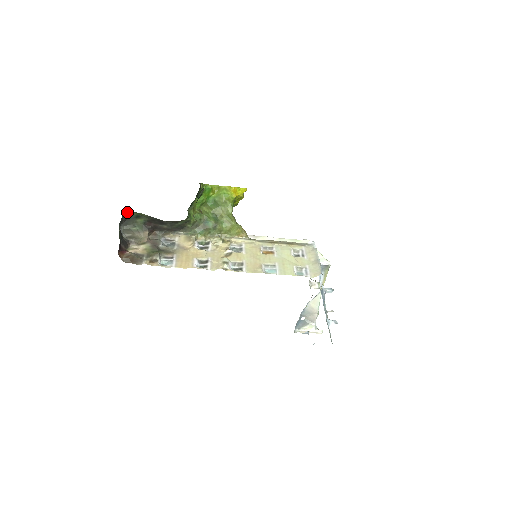
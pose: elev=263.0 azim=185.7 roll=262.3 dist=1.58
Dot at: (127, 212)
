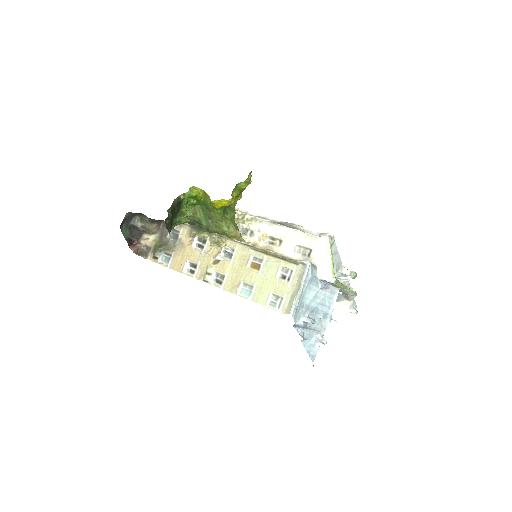
Dot at: (131, 212)
